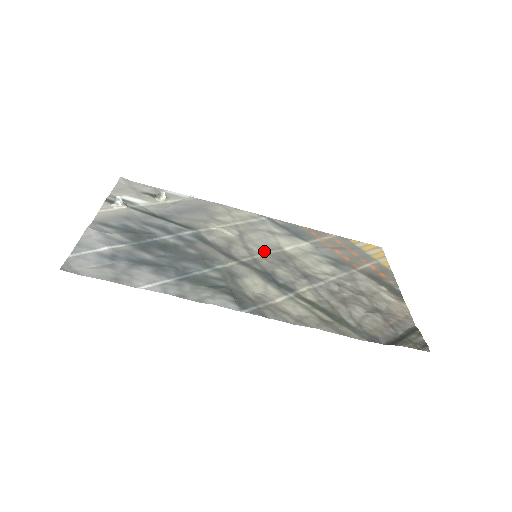
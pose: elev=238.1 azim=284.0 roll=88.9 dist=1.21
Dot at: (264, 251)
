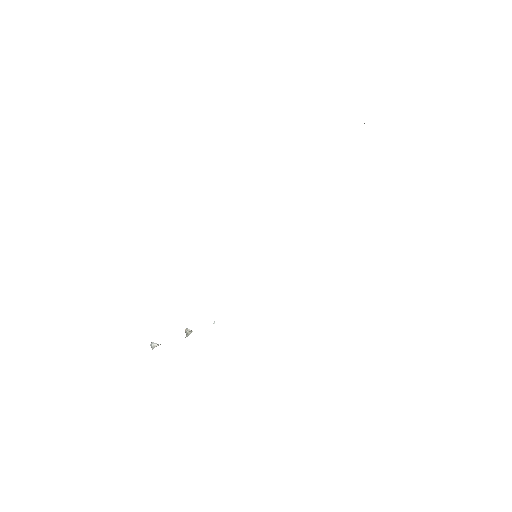
Dot at: occluded
